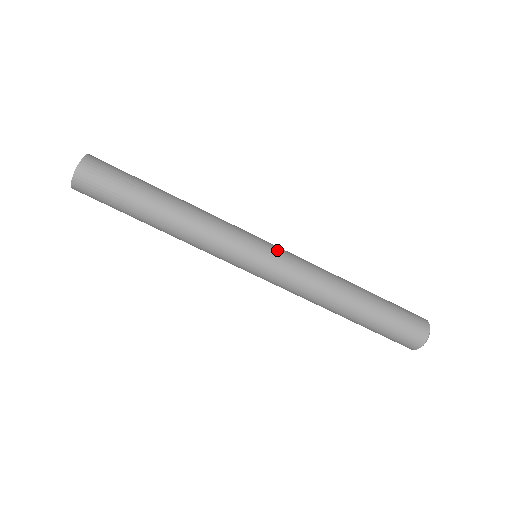
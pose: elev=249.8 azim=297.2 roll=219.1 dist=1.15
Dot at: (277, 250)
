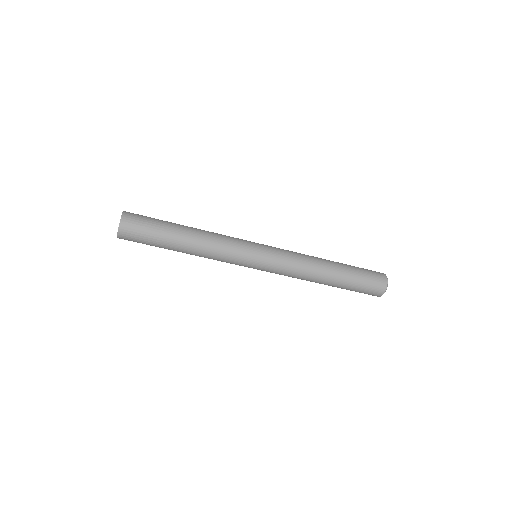
Dot at: (270, 249)
